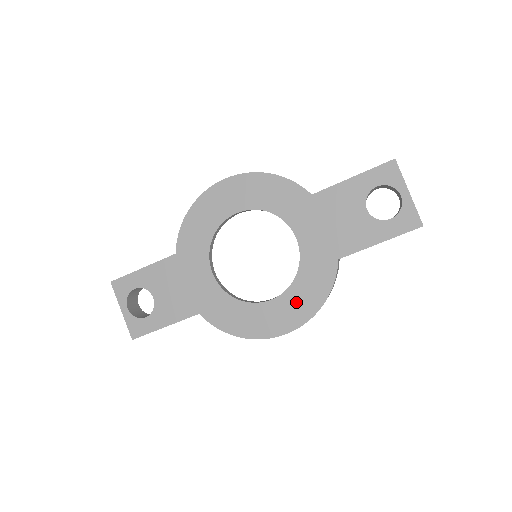
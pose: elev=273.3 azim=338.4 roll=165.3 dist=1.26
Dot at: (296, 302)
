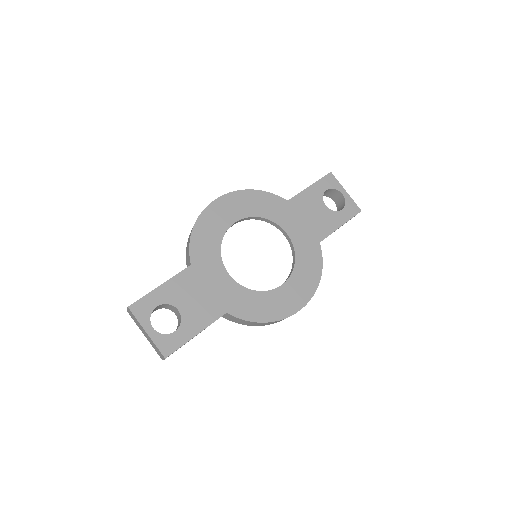
Dot at: (302, 281)
